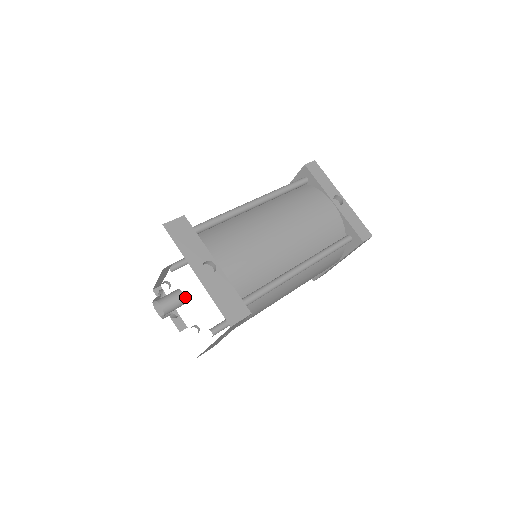
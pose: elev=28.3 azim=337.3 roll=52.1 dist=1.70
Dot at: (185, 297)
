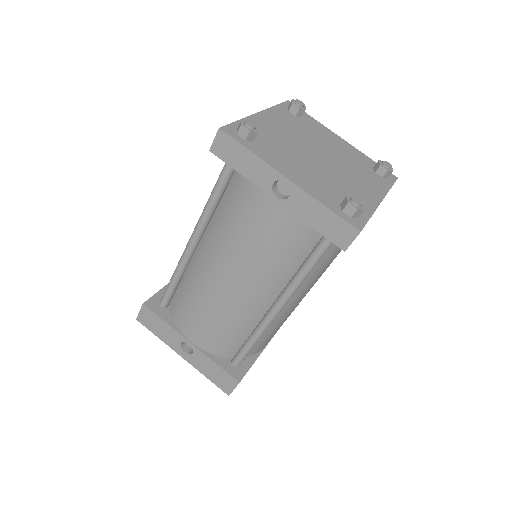
Dot at: occluded
